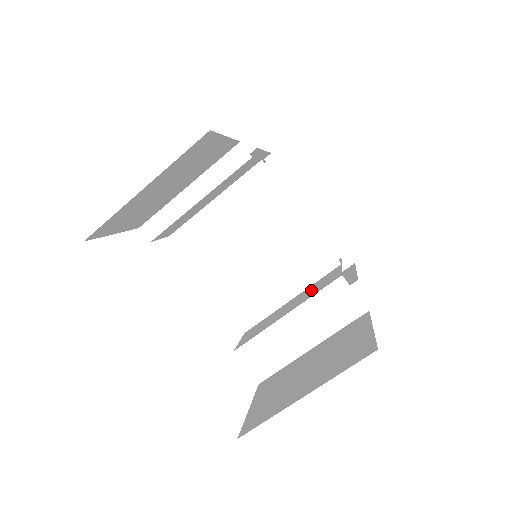
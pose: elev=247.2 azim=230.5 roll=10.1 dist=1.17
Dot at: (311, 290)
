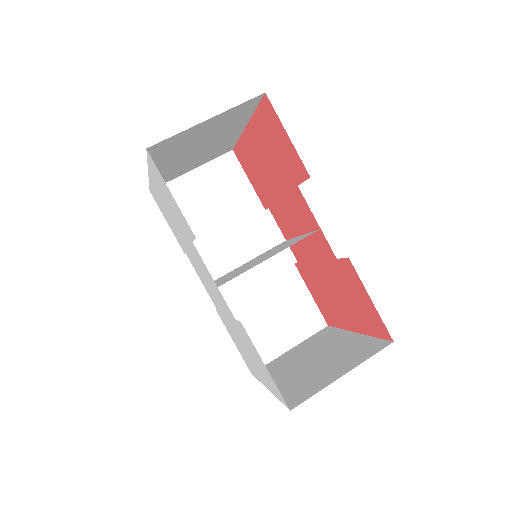
Dot at: occluded
